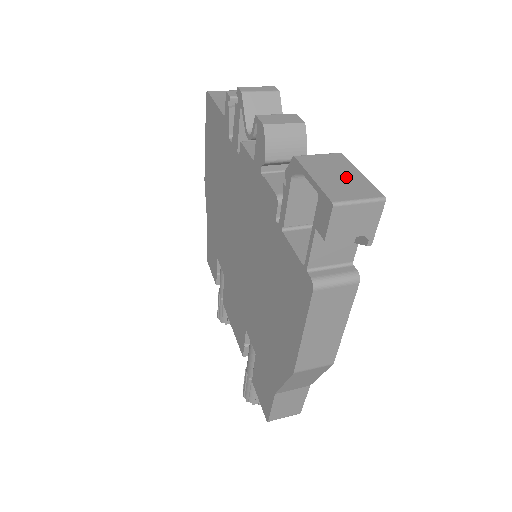
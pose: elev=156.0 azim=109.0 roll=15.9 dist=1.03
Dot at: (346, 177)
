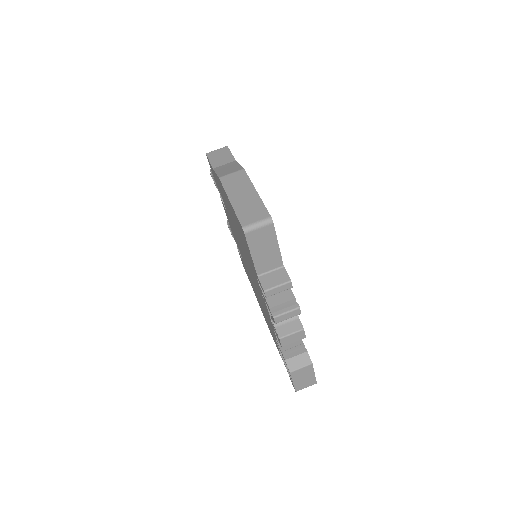
Dot at: (307, 378)
